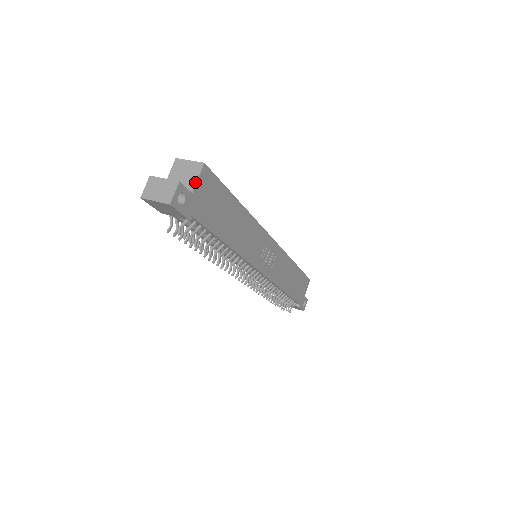
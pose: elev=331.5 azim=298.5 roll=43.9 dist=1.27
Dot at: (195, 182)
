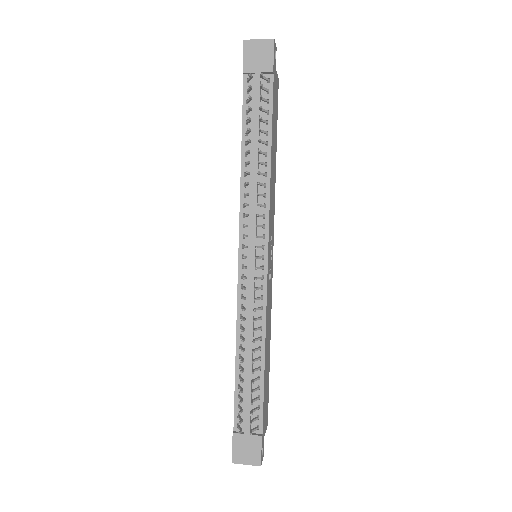
Dot at: (276, 72)
